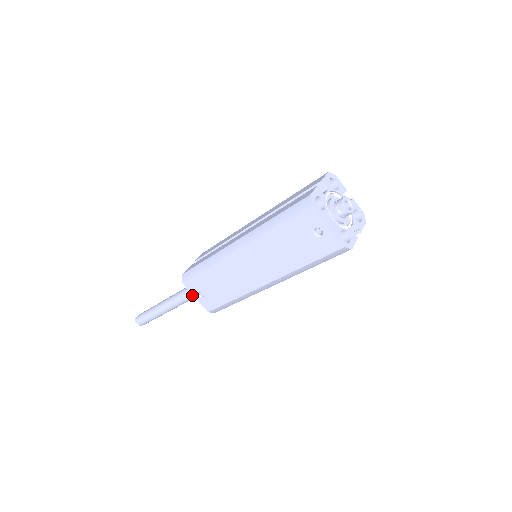
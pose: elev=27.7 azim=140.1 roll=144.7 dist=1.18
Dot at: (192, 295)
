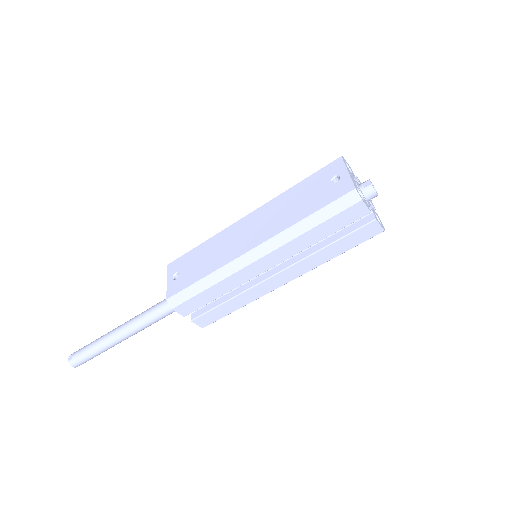
Dot at: (160, 306)
